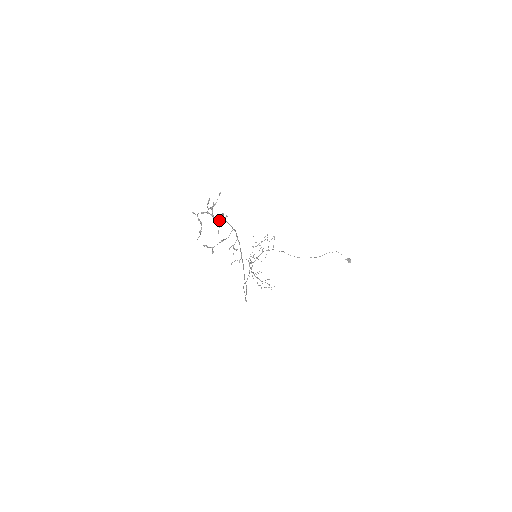
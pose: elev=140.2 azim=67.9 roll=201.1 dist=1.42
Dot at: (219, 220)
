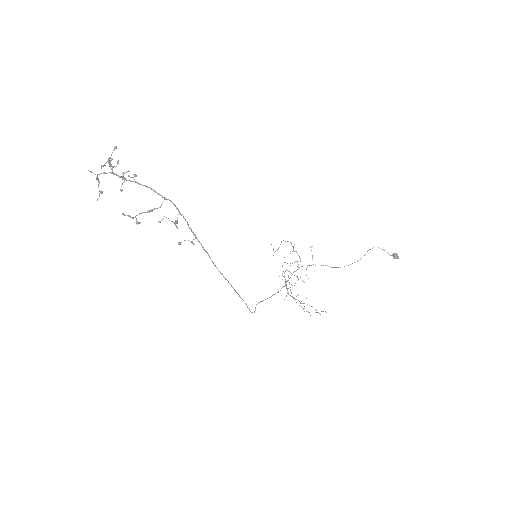
Dot at: (120, 177)
